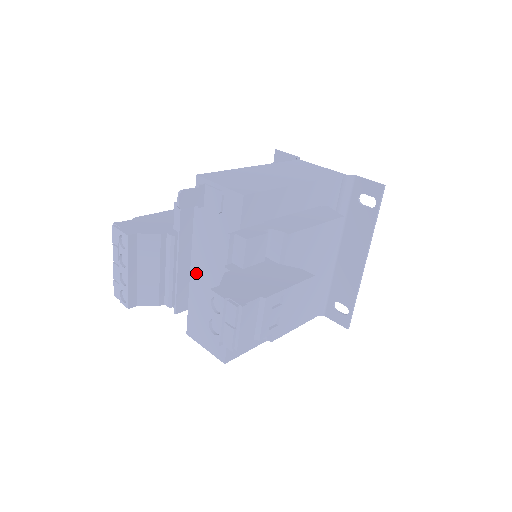
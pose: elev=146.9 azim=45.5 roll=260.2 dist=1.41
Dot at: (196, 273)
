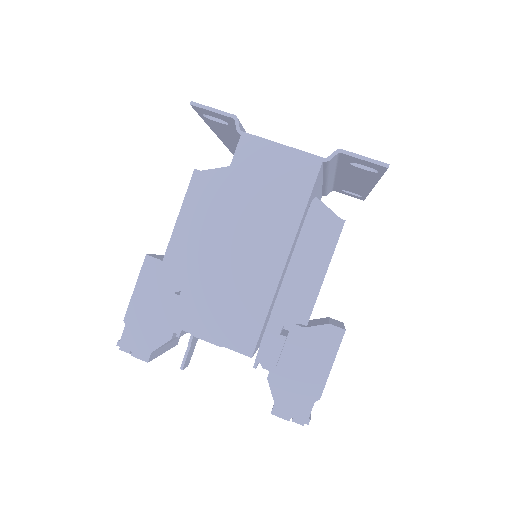
Dot at: occluded
